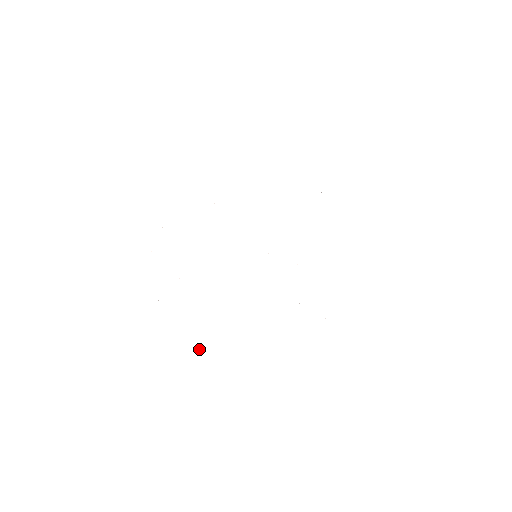
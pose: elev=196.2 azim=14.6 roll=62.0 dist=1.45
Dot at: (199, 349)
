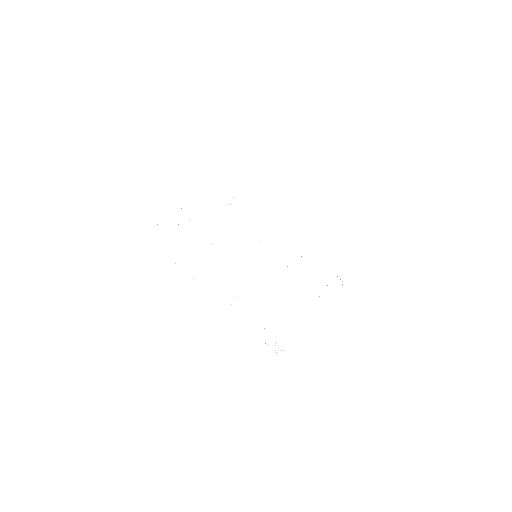
Dot at: occluded
